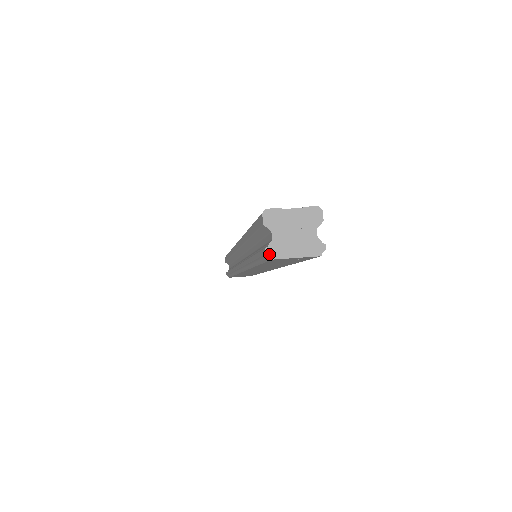
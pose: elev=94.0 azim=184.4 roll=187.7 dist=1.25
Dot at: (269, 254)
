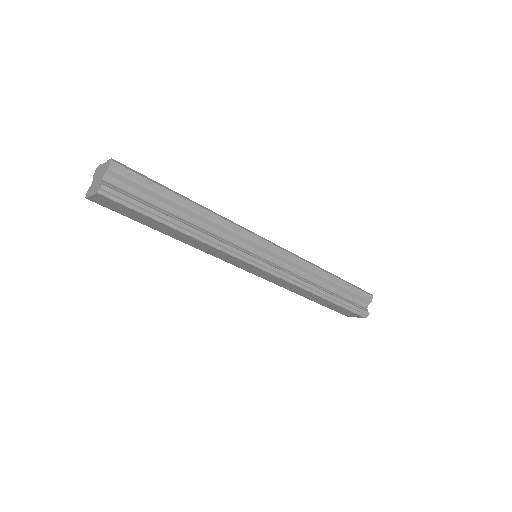
Dot at: (86, 195)
